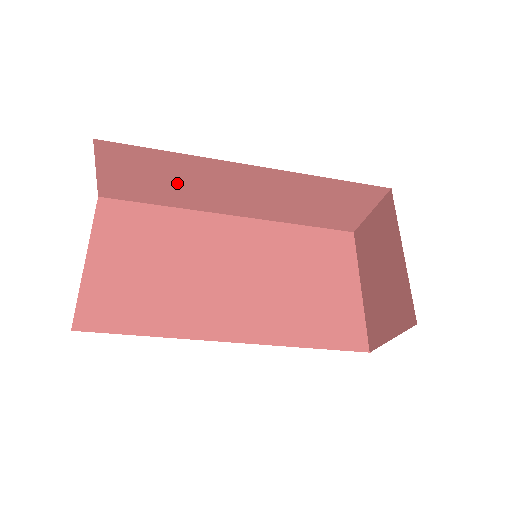
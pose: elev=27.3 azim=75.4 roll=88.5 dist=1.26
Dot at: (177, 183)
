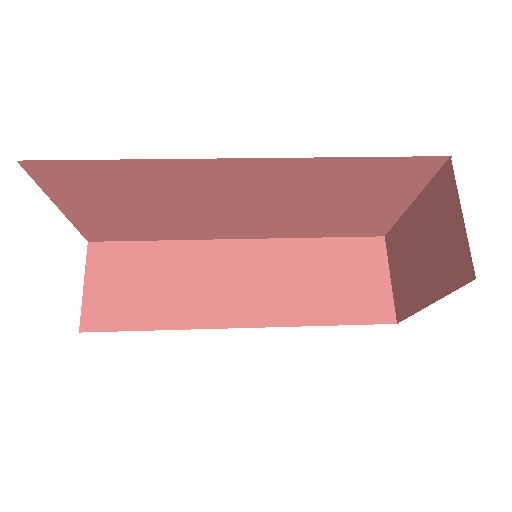
Dot at: occluded
